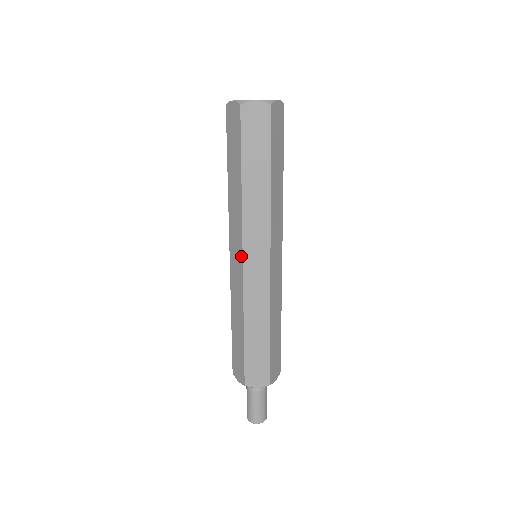
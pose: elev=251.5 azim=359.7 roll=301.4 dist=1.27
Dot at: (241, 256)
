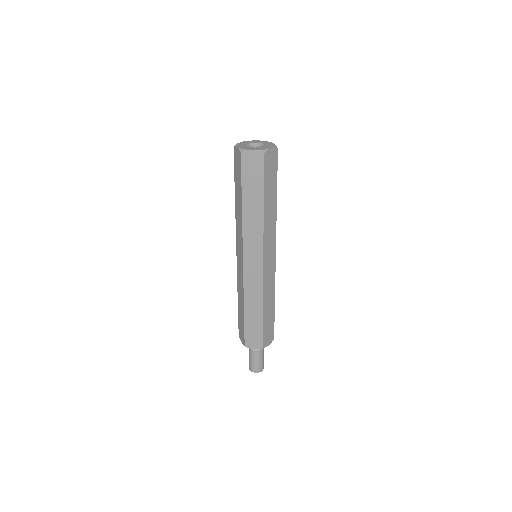
Dot at: (242, 258)
